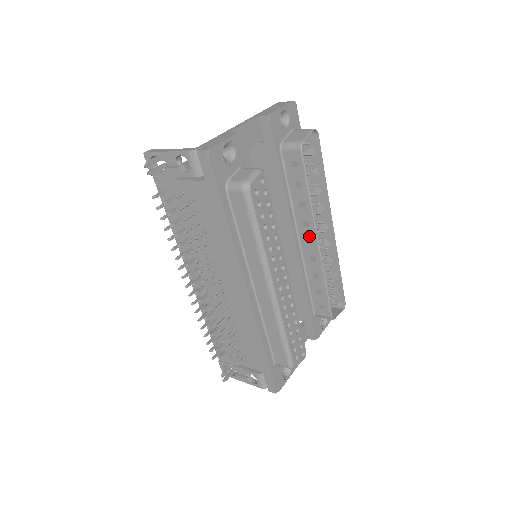
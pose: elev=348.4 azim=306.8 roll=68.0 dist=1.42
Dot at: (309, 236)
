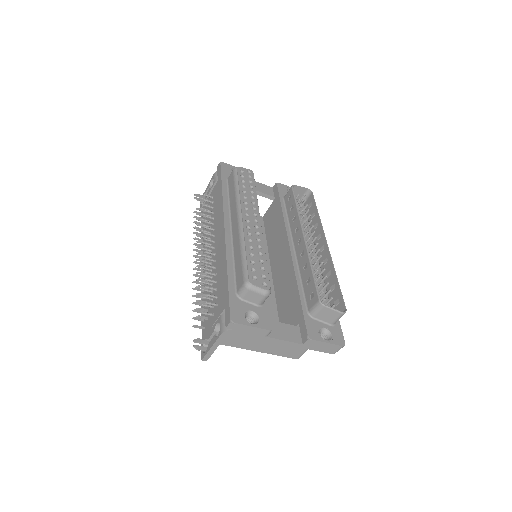
Dot at: (299, 237)
